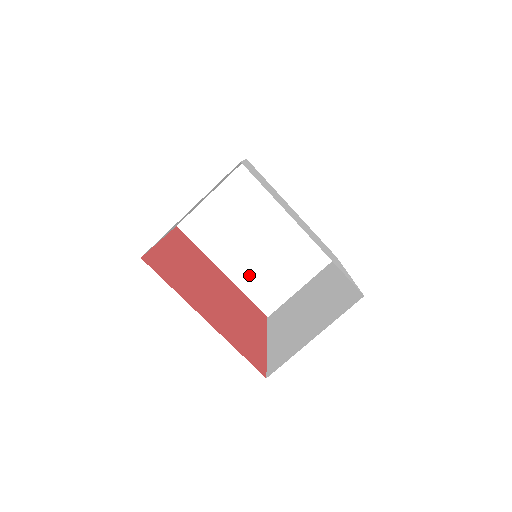
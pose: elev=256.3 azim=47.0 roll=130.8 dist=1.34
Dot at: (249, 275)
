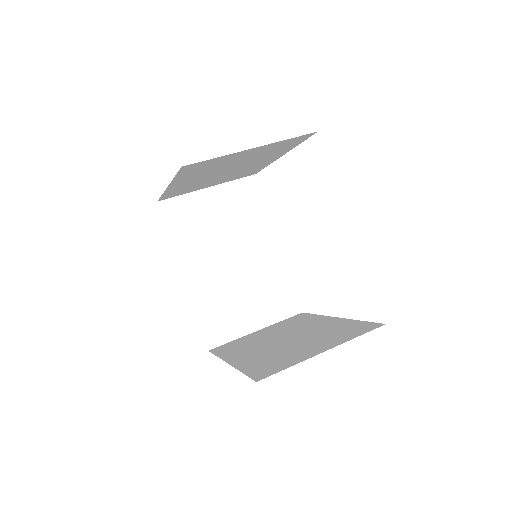
Dot at: (258, 359)
